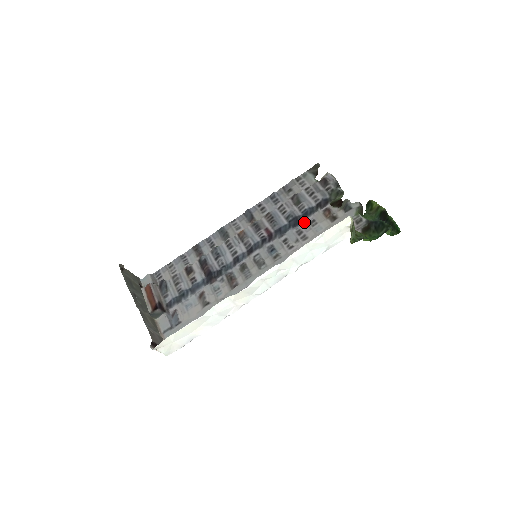
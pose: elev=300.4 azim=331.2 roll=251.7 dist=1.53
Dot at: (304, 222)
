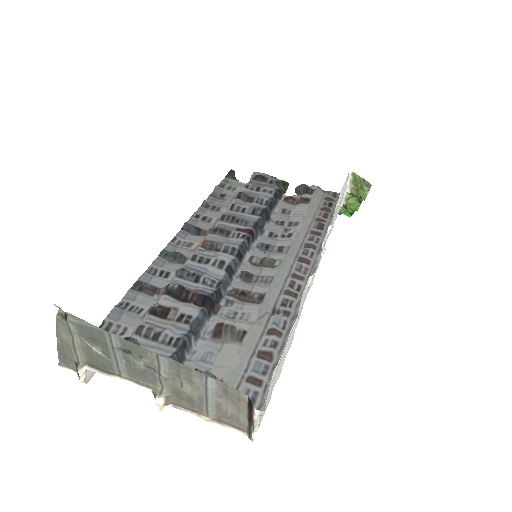
Dot at: (274, 214)
